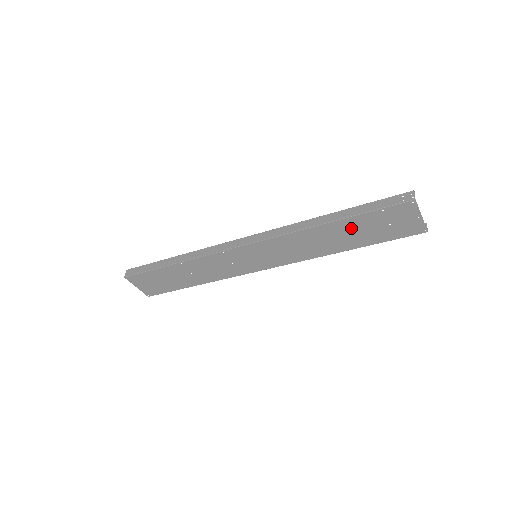
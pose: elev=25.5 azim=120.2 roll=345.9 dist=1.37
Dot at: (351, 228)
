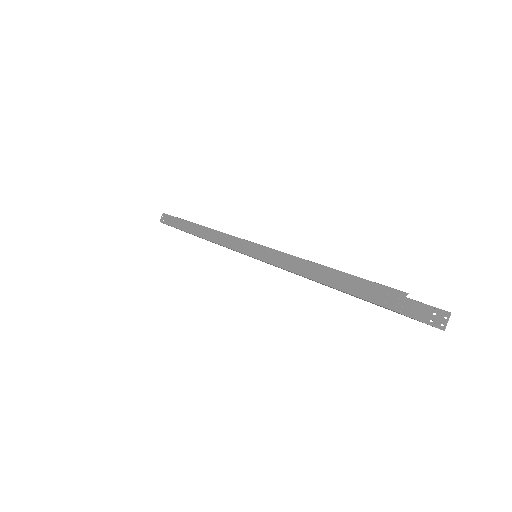
Dot at: occluded
